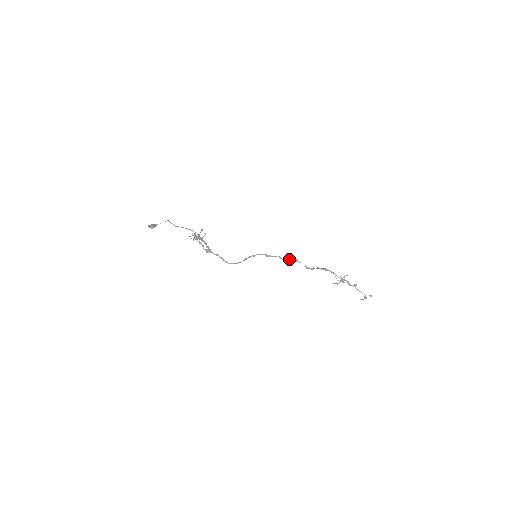
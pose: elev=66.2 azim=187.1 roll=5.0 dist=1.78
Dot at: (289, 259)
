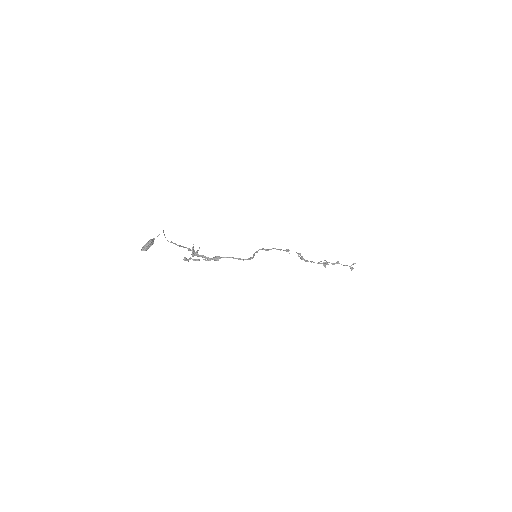
Dot at: occluded
